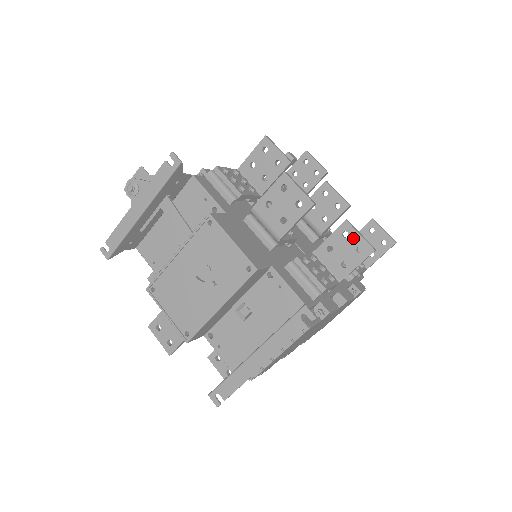
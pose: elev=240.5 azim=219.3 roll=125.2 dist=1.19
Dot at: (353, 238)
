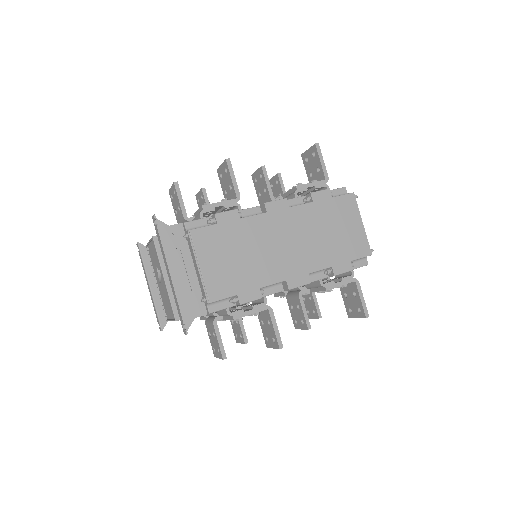
Dot at: (222, 171)
